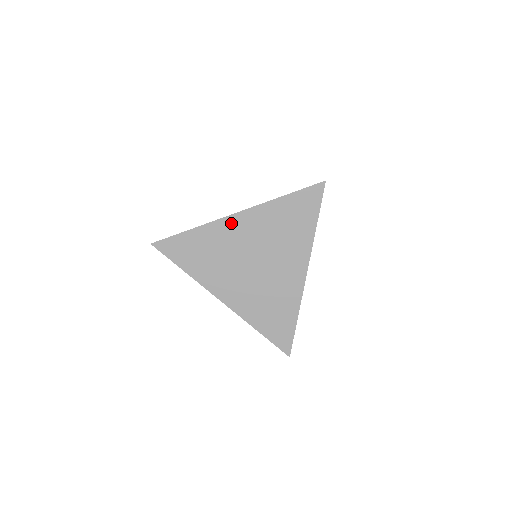
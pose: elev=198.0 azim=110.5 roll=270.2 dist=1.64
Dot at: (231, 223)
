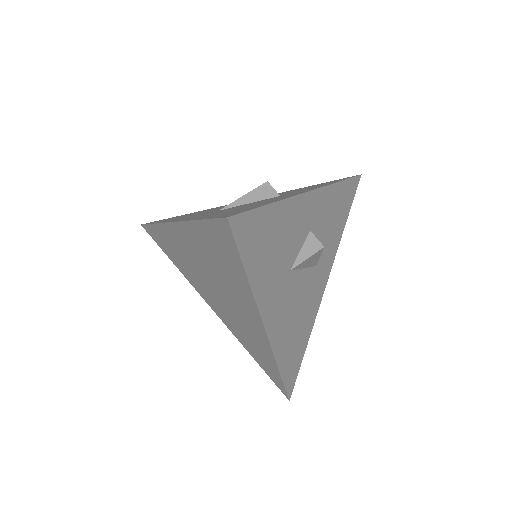
Dot at: (174, 232)
